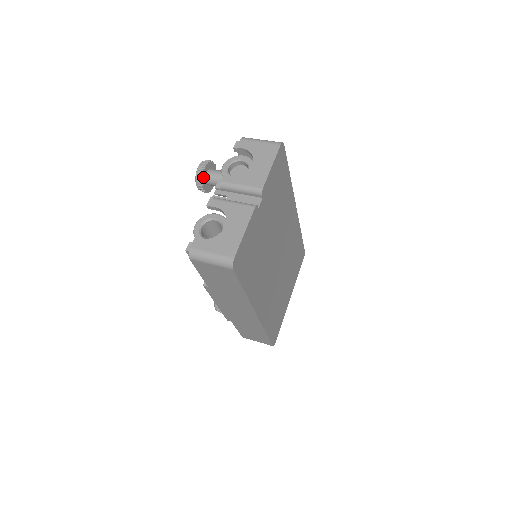
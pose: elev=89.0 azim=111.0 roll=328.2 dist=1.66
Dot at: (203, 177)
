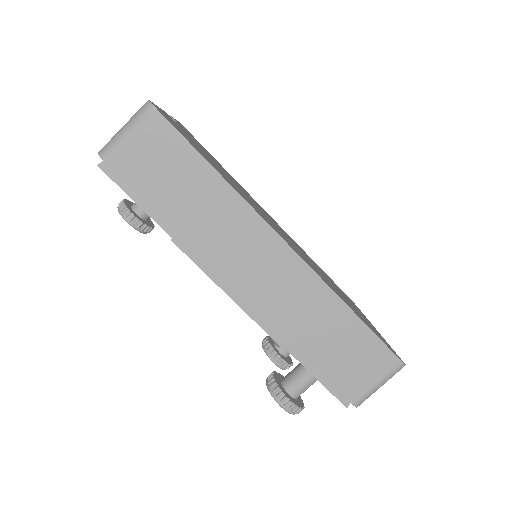
Dot at: (126, 206)
